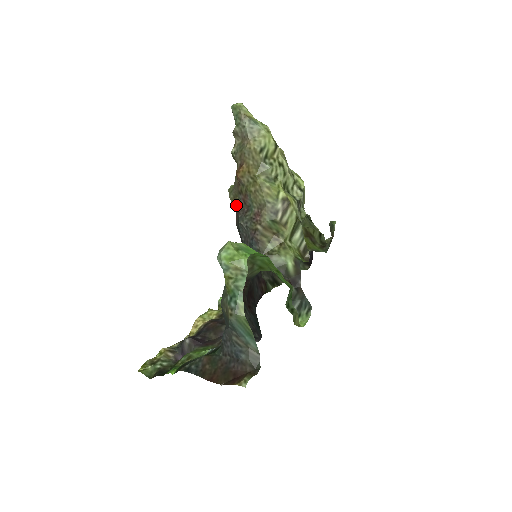
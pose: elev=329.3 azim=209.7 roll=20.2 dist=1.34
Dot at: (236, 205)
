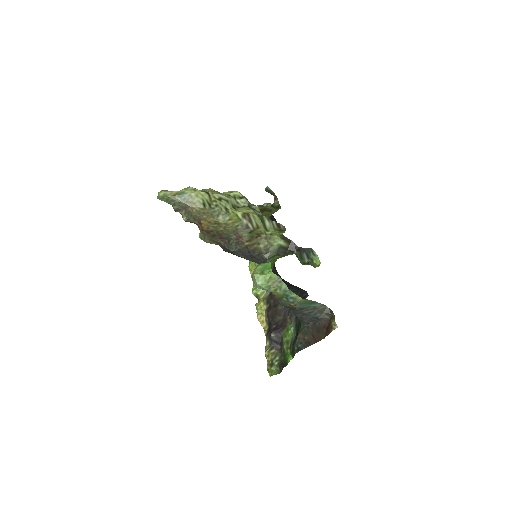
Dot at: (216, 243)
